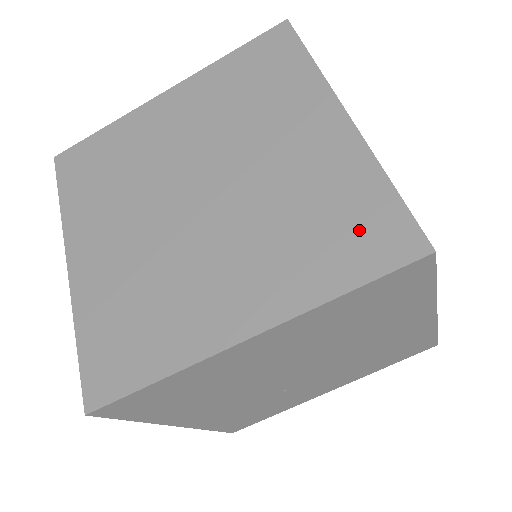
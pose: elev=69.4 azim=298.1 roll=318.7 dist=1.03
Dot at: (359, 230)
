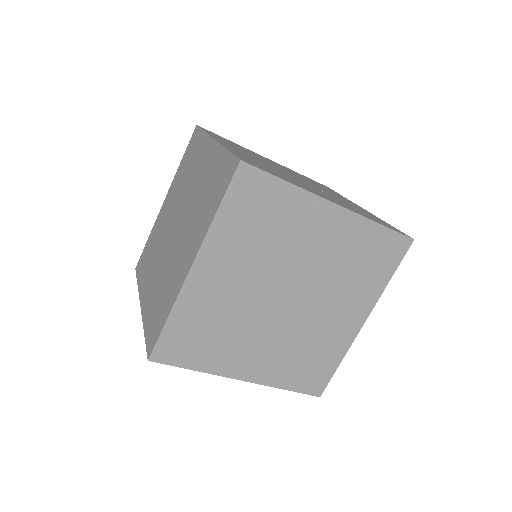
Dot at: (313, 373)
